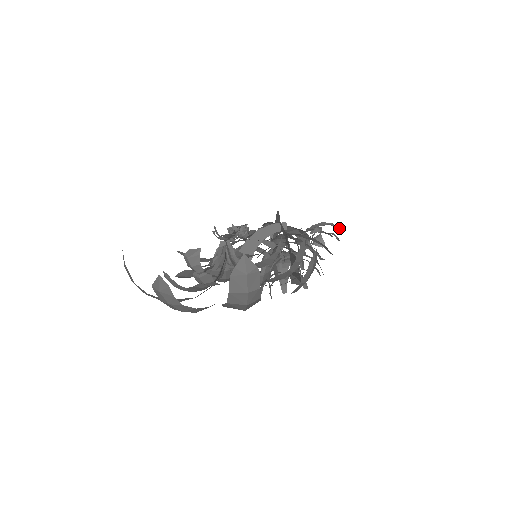
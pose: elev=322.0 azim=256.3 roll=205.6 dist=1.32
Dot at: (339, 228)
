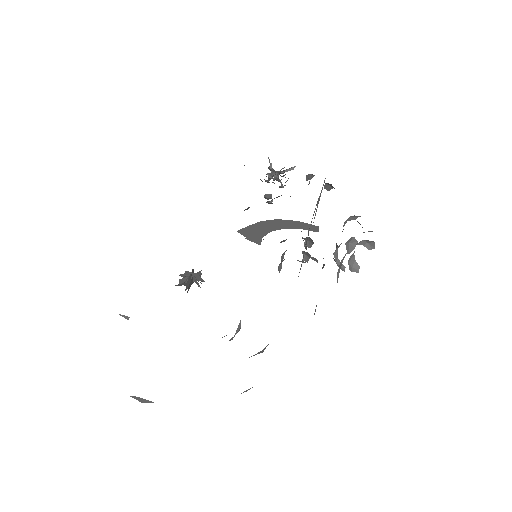
Dot at: occluded
